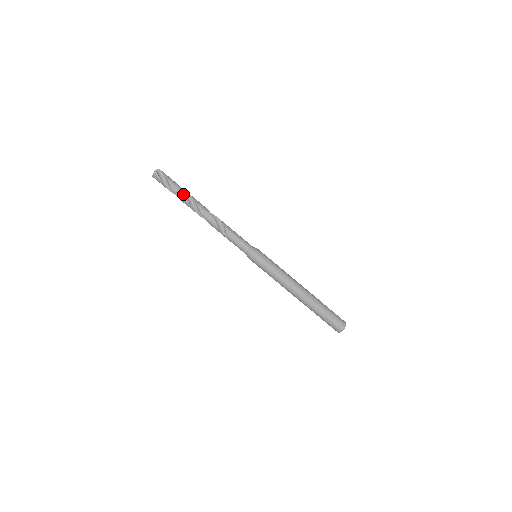
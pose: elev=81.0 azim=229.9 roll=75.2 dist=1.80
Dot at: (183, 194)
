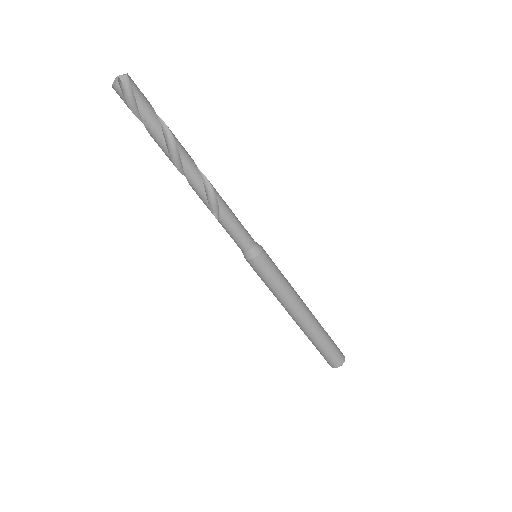
Dot at: (161, 138)
